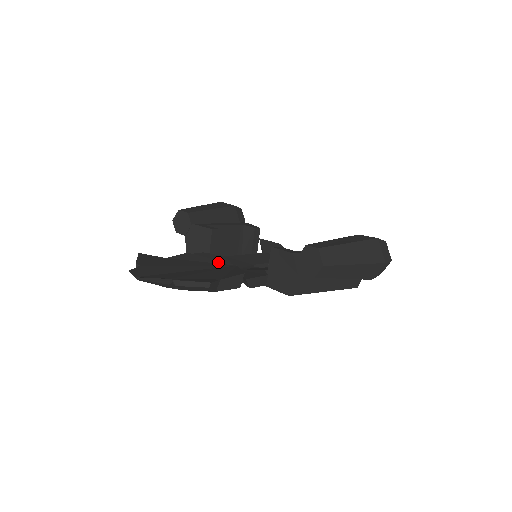
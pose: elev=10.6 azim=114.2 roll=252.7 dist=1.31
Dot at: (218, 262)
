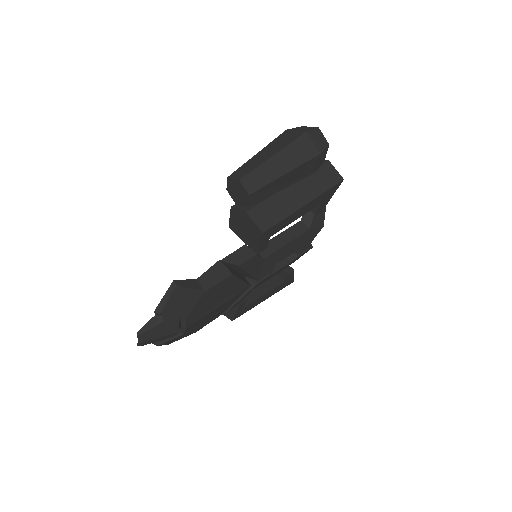
Dot at: occluded
